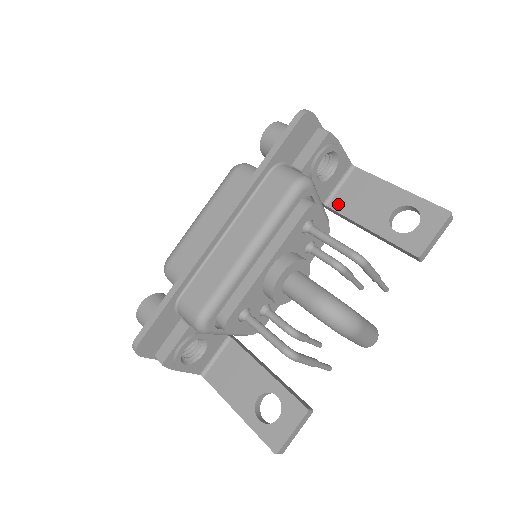
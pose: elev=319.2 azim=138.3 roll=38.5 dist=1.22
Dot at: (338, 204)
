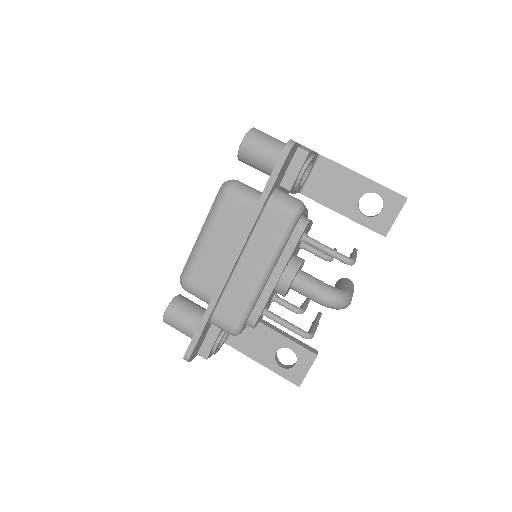
Dot at: (312, 192)
